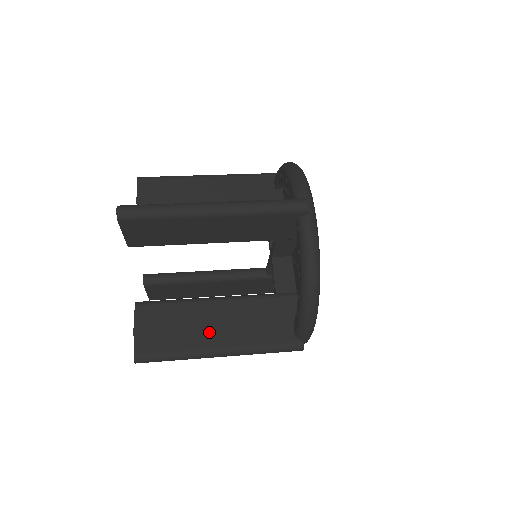
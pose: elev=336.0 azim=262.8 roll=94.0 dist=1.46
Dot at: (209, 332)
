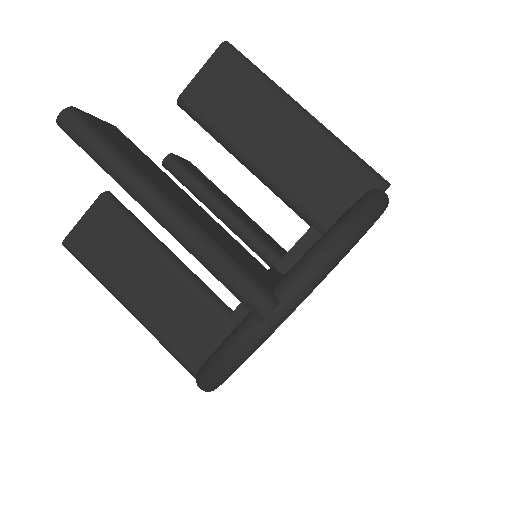
Dot at: (136, 285)
